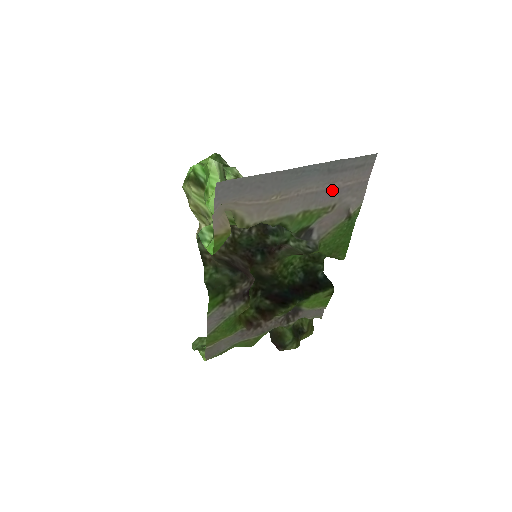
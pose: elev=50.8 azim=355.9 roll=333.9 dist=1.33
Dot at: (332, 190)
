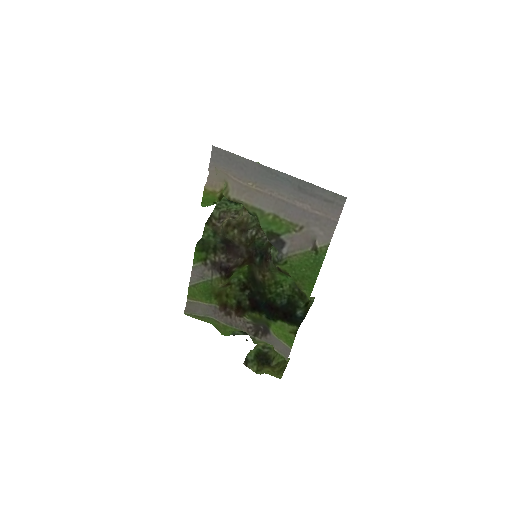
Dot at: (301, 209)
